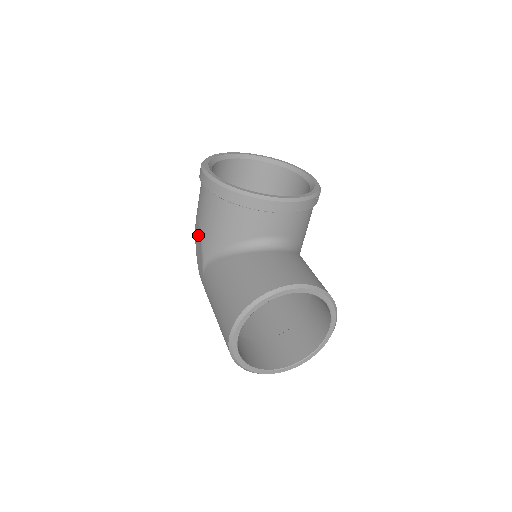
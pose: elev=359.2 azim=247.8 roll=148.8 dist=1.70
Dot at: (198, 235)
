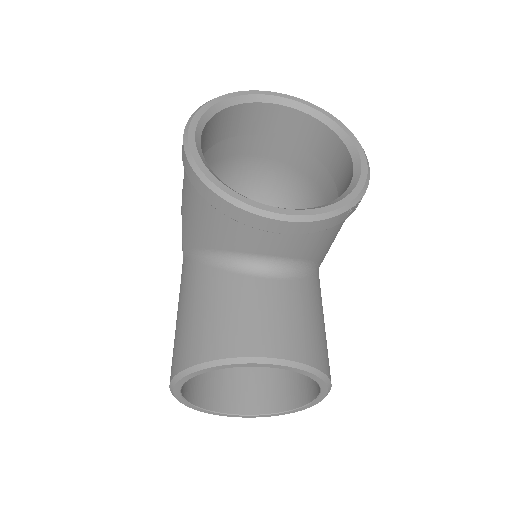
Dot at: occluded
